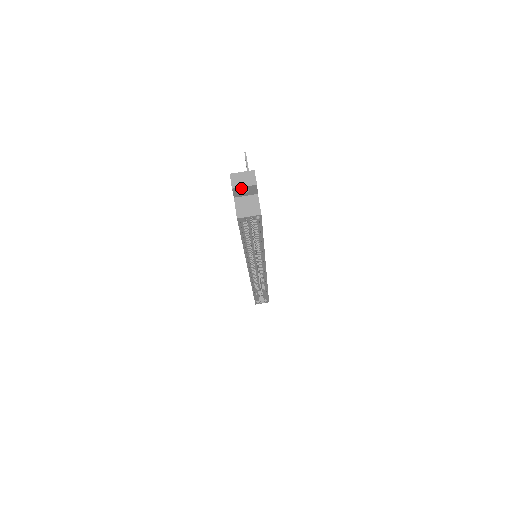
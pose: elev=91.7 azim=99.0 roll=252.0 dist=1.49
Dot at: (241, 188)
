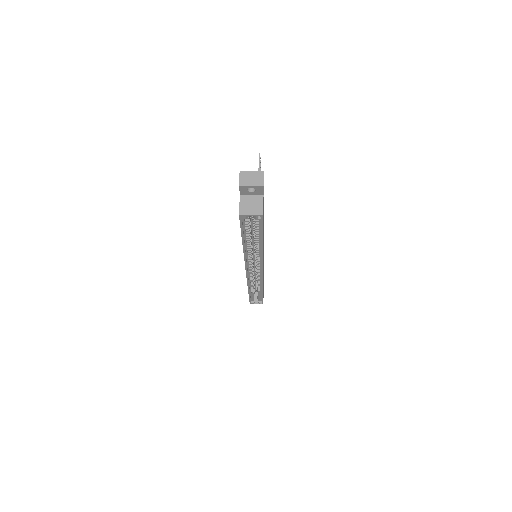
Dot at: (248, 186)
